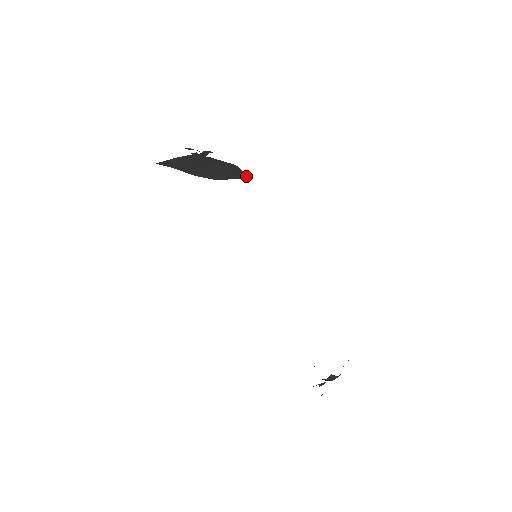
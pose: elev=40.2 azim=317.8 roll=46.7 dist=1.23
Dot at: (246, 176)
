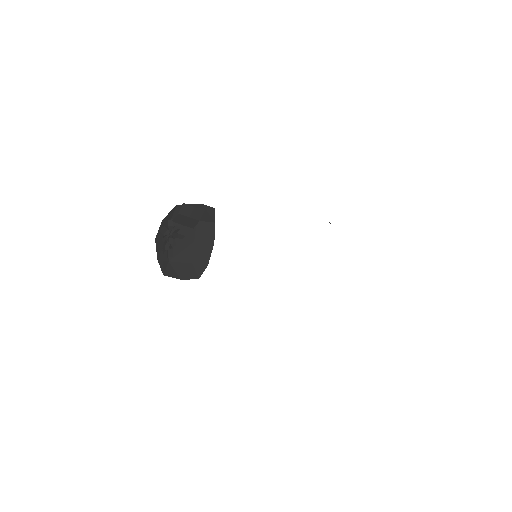
Dot at: (212, 227)
